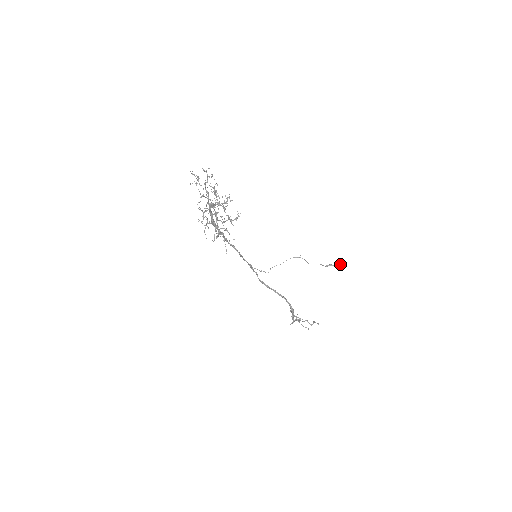
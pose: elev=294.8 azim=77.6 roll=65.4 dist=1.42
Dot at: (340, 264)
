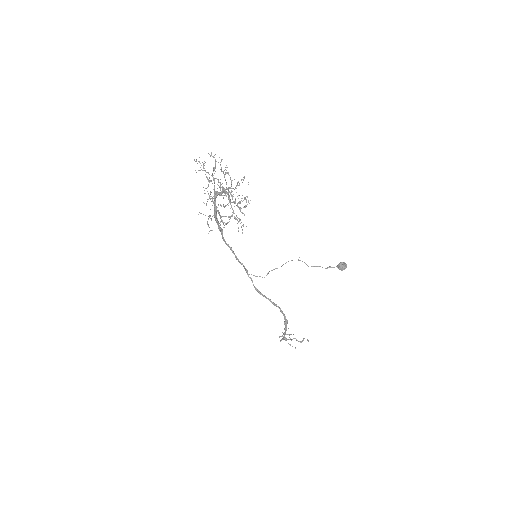
Dot at: (341, 266)
